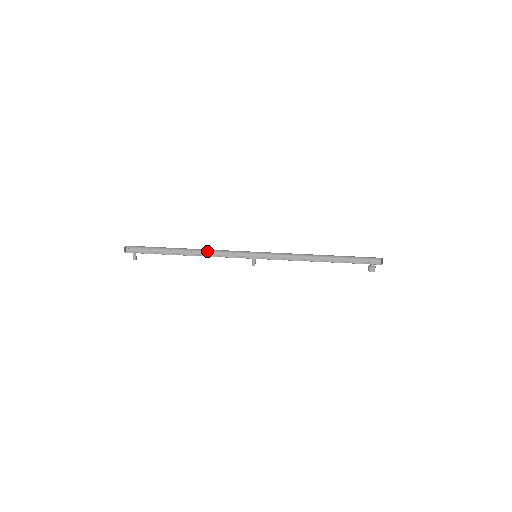
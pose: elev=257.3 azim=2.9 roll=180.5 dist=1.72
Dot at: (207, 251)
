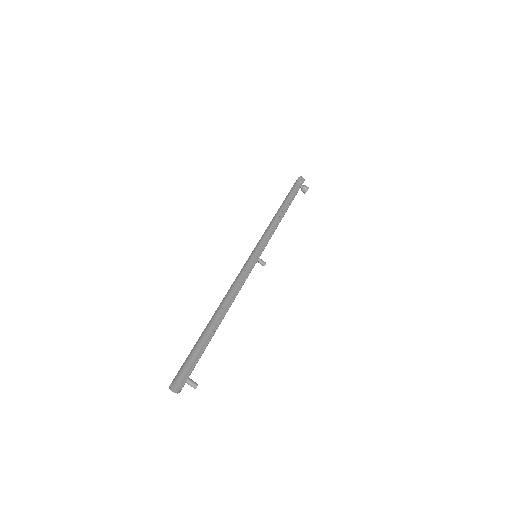
Dot at: (227, 298)
